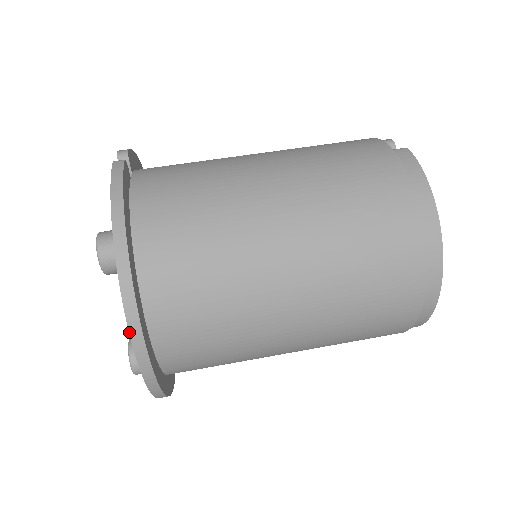
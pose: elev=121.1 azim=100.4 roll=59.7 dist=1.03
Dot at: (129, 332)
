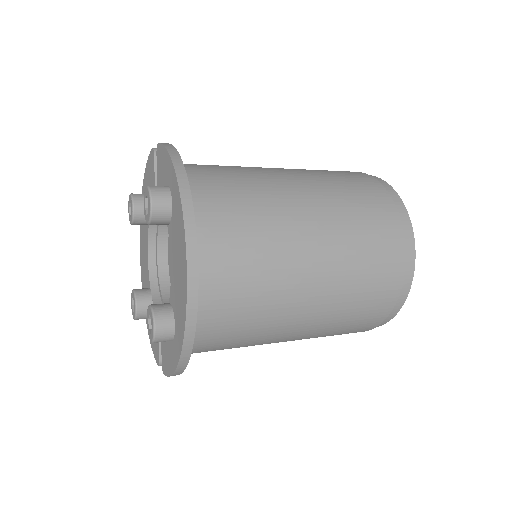
Dot at: (186, 247)
